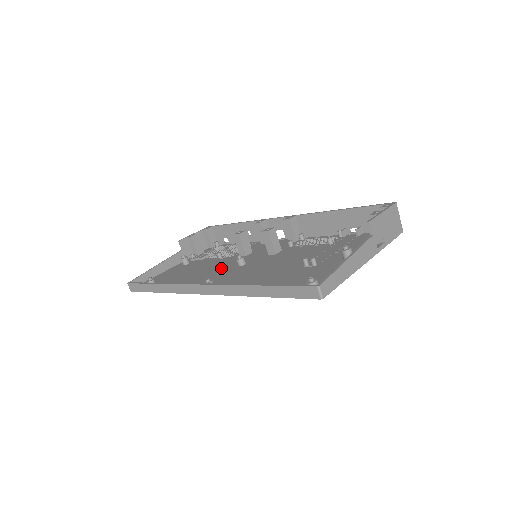
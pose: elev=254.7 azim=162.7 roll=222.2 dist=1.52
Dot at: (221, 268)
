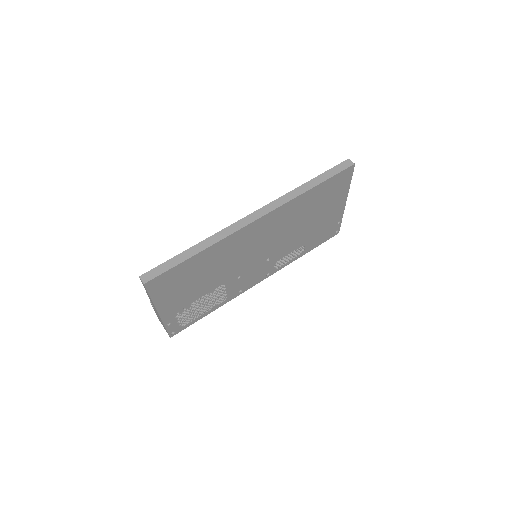
Dot at: occluded
